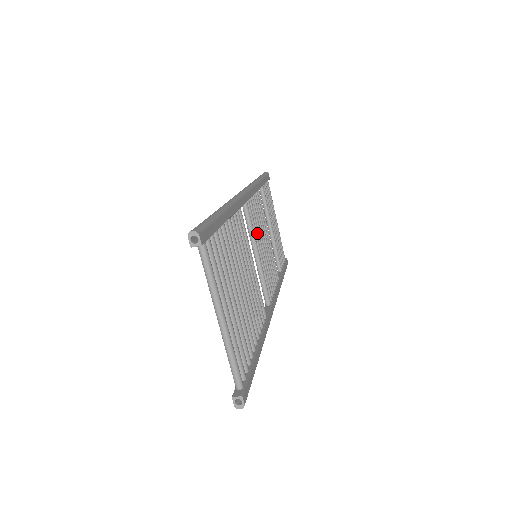
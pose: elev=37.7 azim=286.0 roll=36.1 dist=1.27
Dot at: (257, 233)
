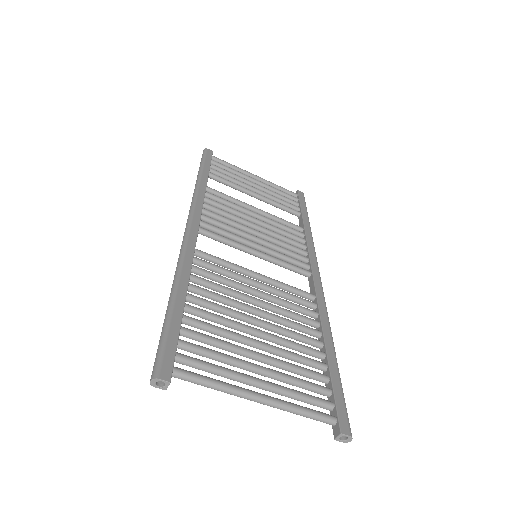
Dot at: (239, 233)
